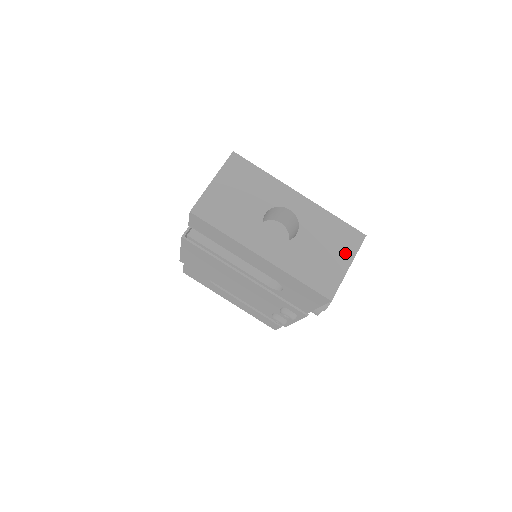
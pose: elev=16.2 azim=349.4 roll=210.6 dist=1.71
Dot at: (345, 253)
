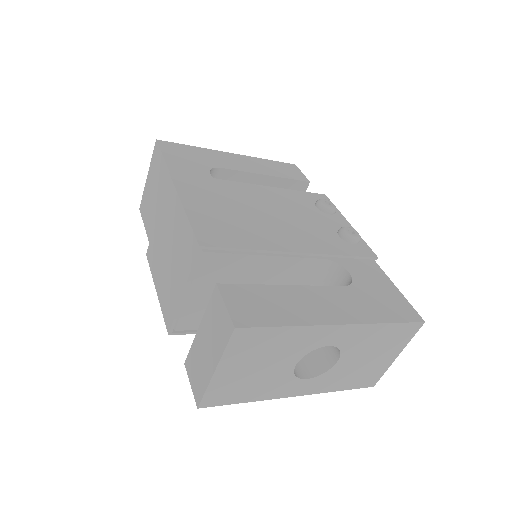
Dot at: (395, 348)
